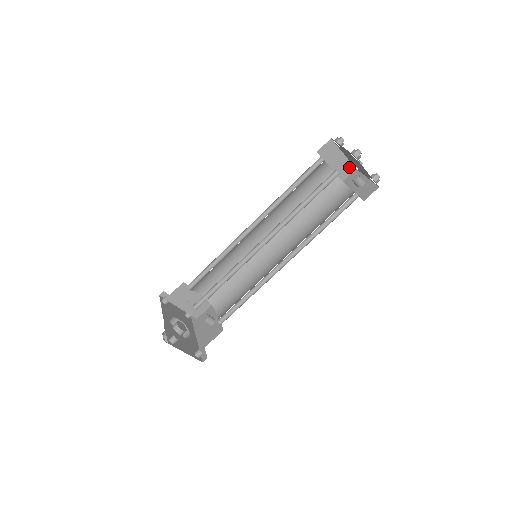
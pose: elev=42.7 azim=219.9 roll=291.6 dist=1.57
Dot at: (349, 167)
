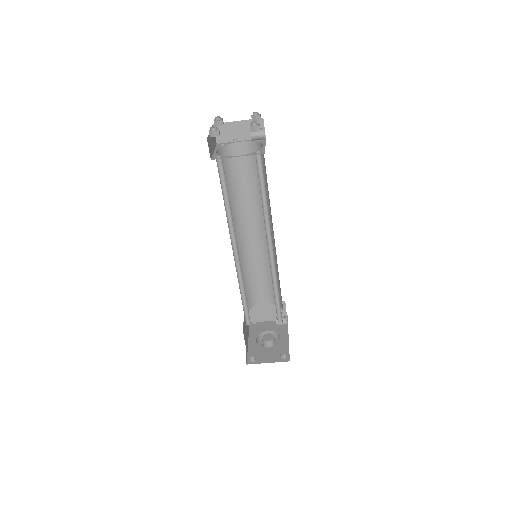
Dot at: occluded
